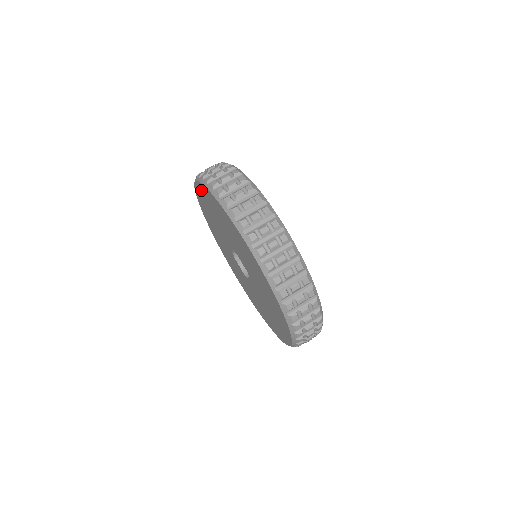
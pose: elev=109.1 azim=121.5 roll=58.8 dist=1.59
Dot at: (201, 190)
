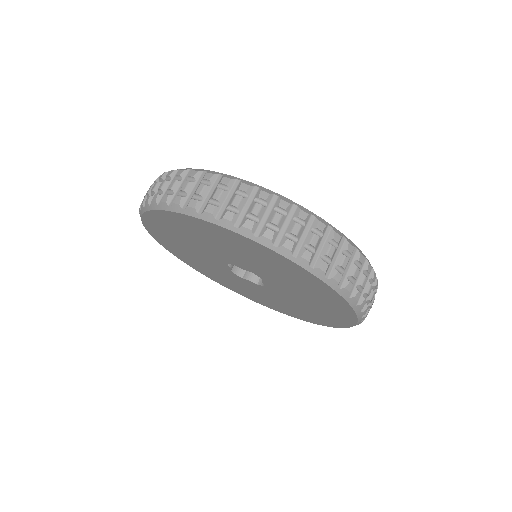
Dot at: (153, 228)
